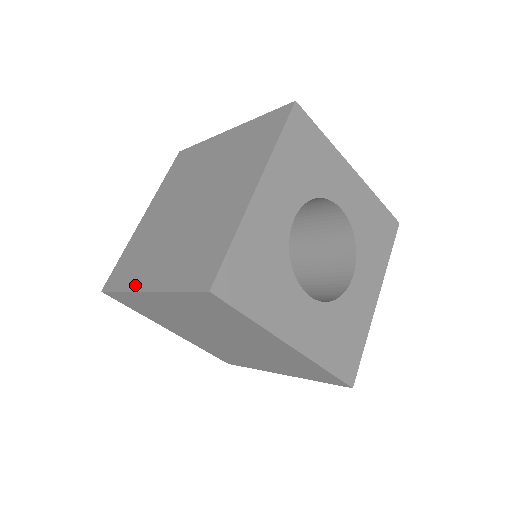
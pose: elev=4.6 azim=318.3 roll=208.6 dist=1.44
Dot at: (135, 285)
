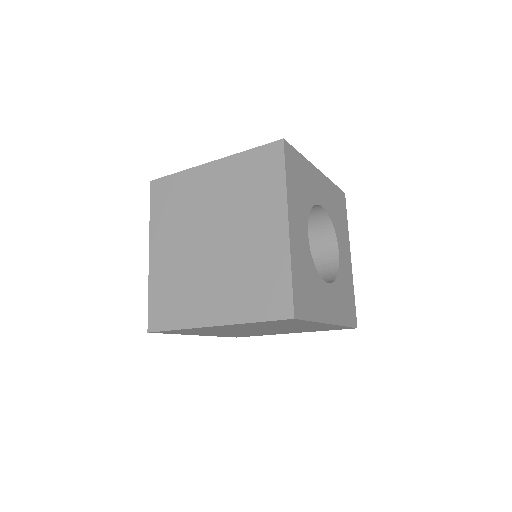
Dot at: (195, 322)
